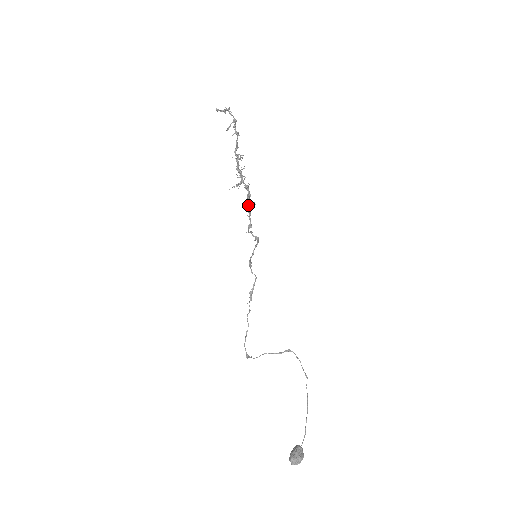
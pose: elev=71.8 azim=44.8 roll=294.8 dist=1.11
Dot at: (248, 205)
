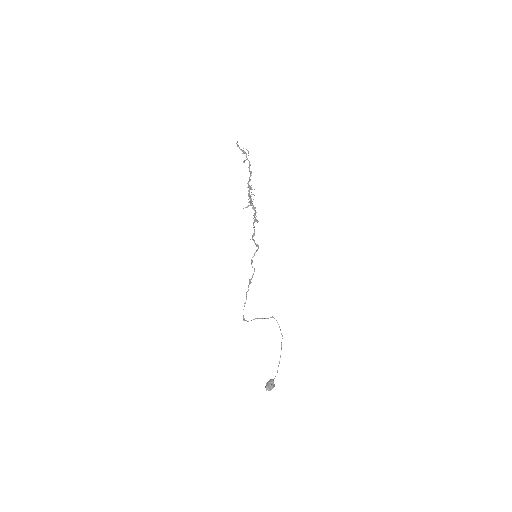
Dot at: (254, 221)
